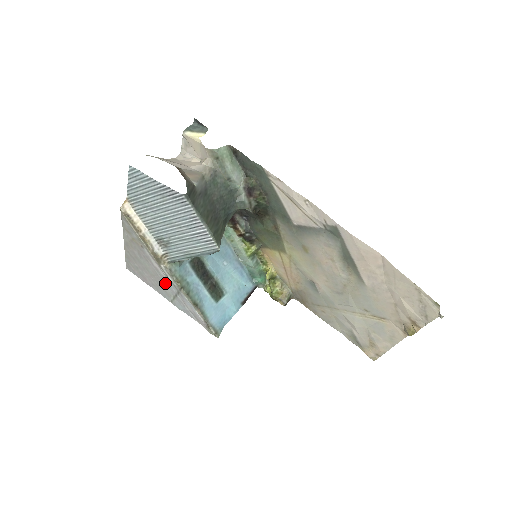
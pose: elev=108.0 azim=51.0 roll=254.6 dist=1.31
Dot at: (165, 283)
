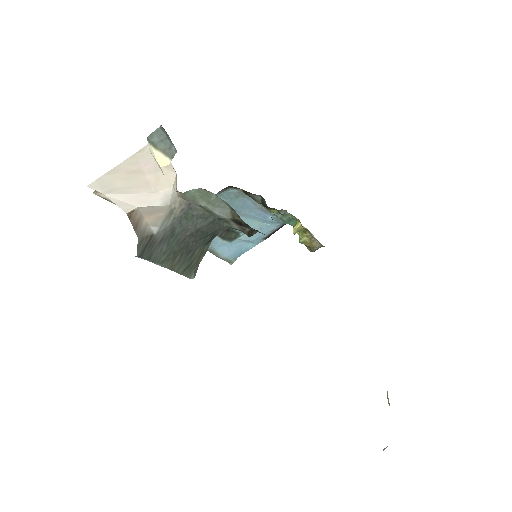
Dot at: occluded
